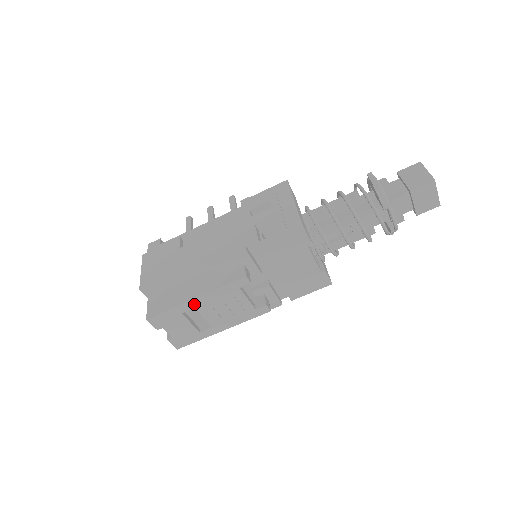
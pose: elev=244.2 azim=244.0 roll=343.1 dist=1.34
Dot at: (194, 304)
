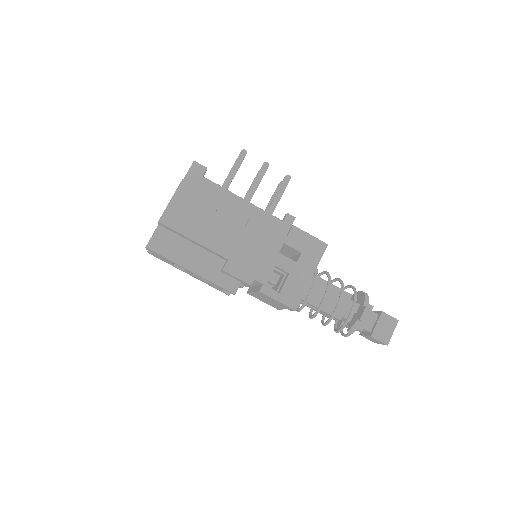
Dot at: (187, 269)
